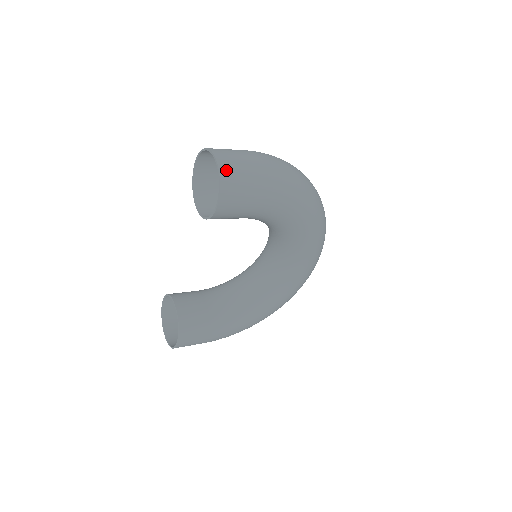
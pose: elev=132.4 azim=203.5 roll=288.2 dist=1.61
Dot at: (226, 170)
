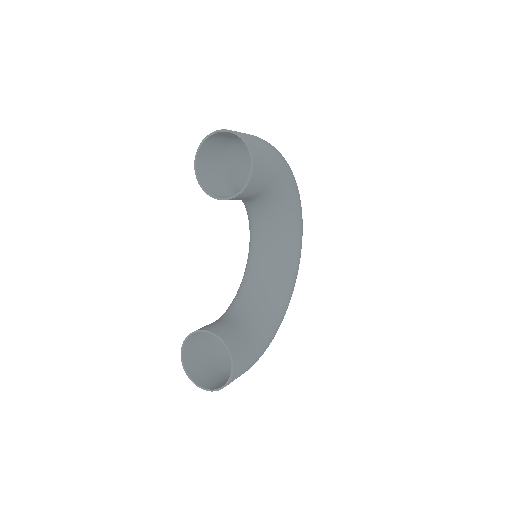
Dot at: (245, 137)
